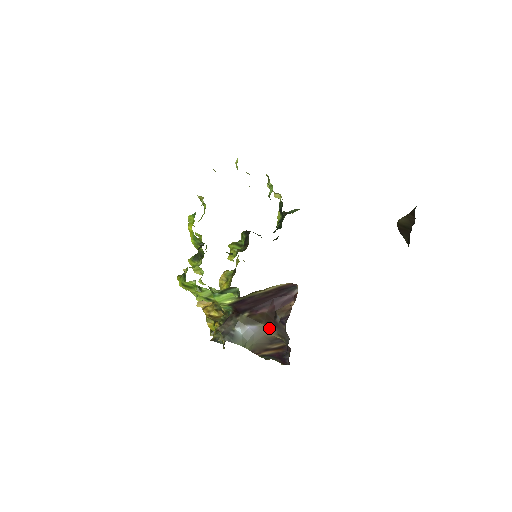
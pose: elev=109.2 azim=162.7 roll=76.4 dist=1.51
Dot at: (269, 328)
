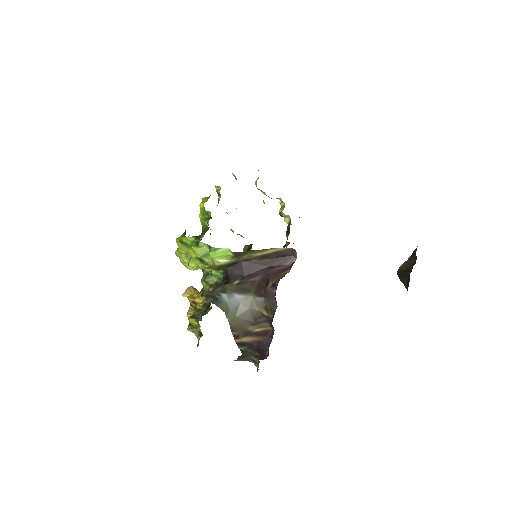
Dot at: (257, 299)
